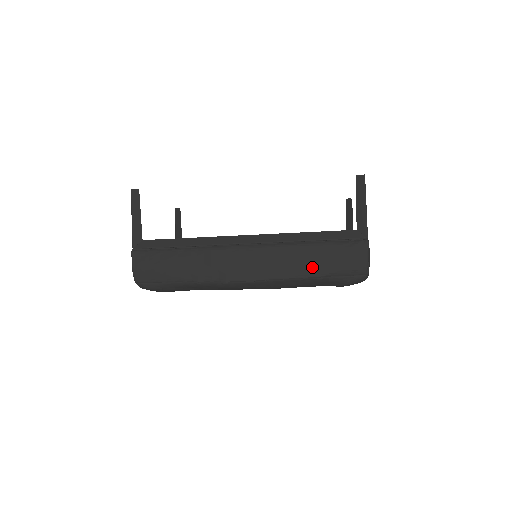
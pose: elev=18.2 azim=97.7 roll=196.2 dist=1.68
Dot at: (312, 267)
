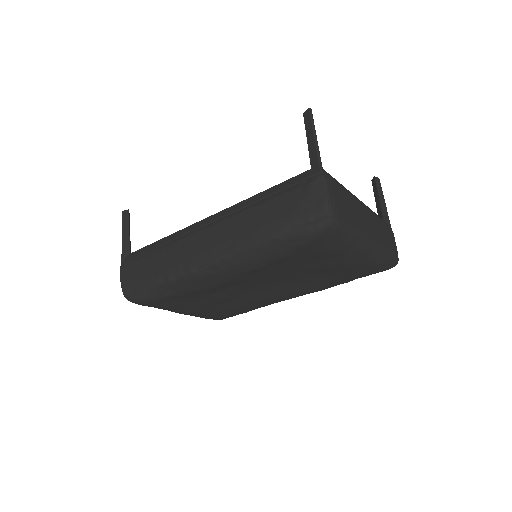
Dot at: (266, 226)
